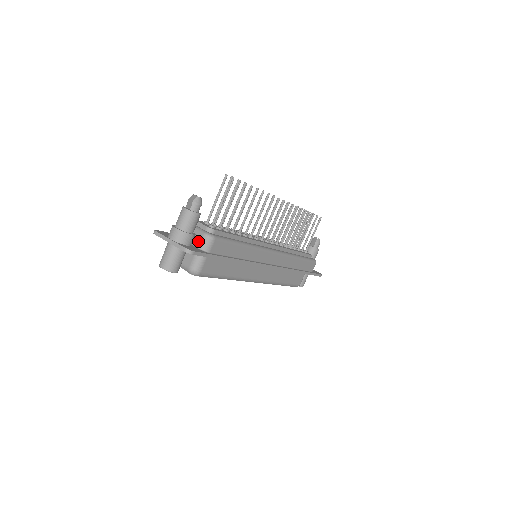
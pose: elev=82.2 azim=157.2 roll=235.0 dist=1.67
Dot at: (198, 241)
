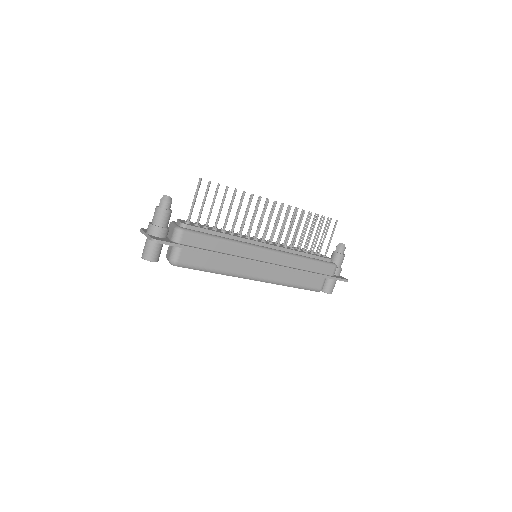
Dot at: (171, 234)
